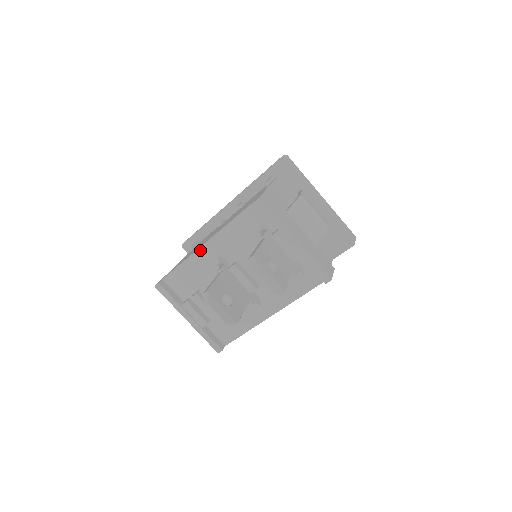
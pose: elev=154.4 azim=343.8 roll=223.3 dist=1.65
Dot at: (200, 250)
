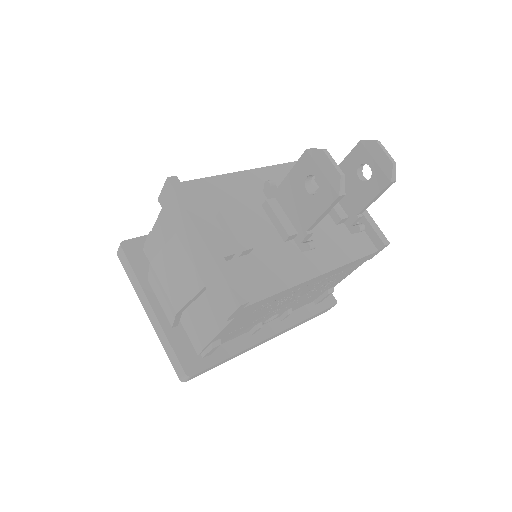
Dot at: (243, 173)
